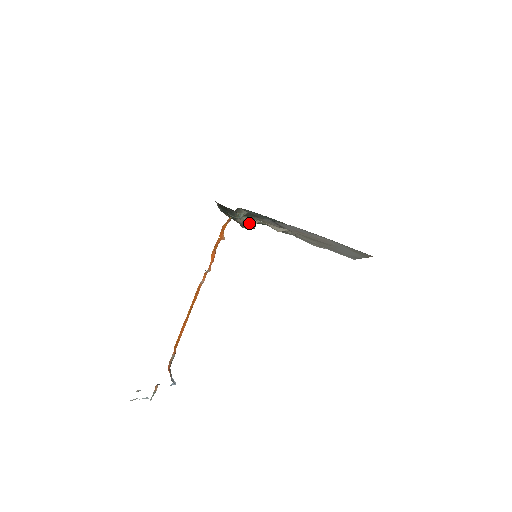
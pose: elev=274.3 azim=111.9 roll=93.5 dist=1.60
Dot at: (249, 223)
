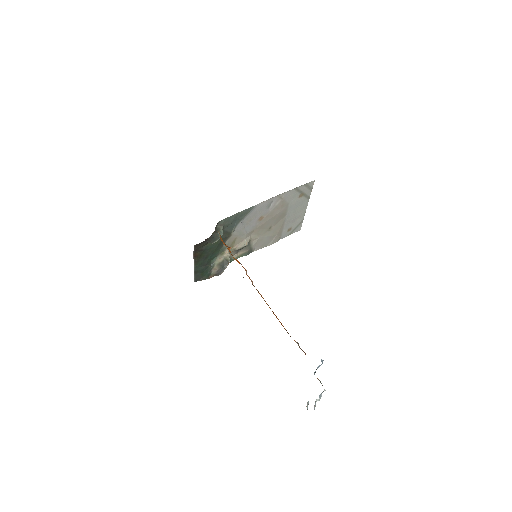
Dot at: (222, 263)
